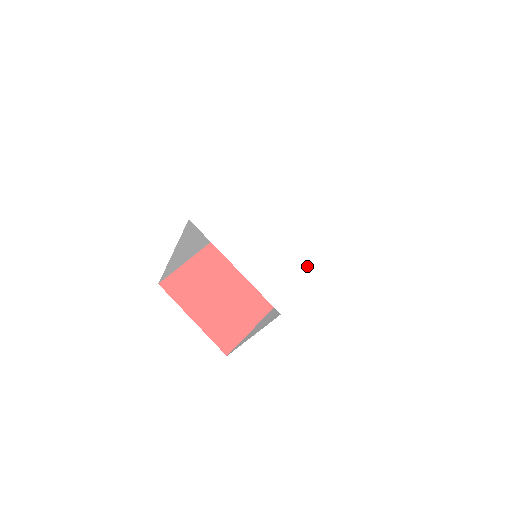
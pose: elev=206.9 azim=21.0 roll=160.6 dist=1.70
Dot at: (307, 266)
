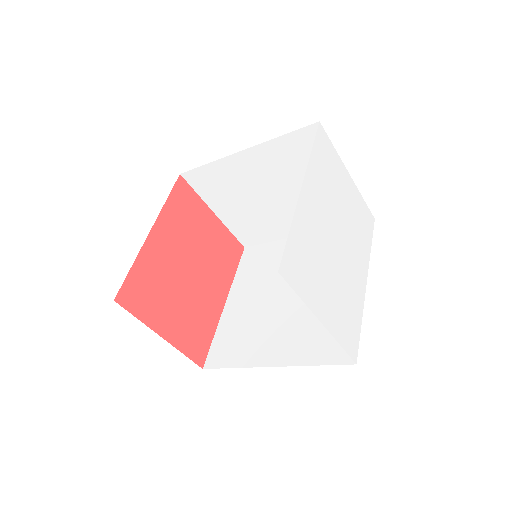
Dot at: (358, 291)
